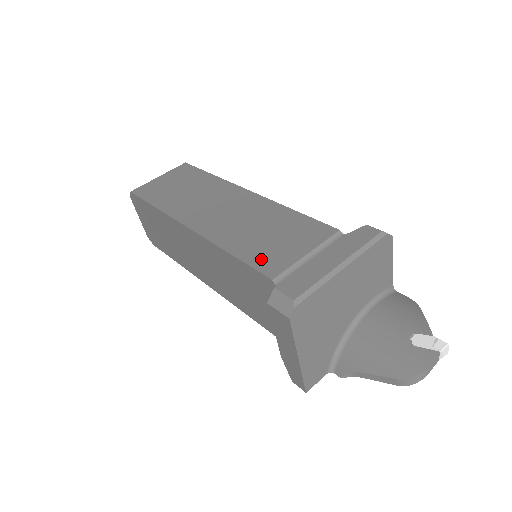
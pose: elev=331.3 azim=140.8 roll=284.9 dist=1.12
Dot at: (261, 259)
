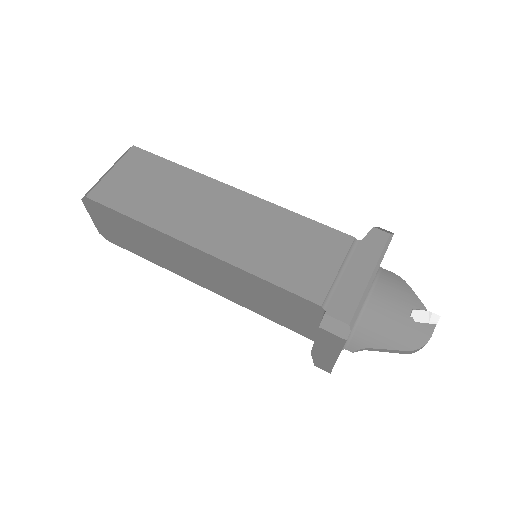
Dot at: (298, 282)
